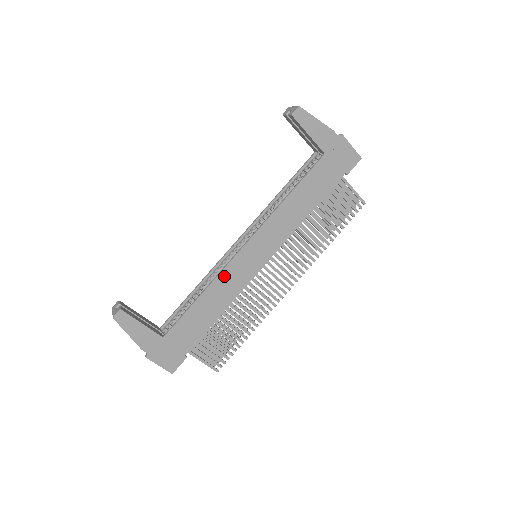
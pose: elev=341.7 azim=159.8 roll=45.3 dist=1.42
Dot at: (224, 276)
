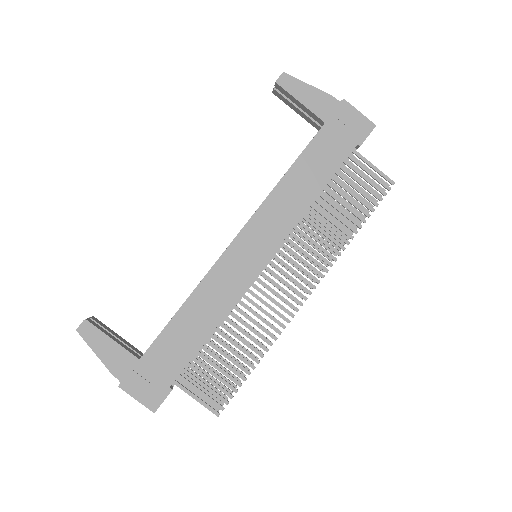
Dot at: (213, 278)
